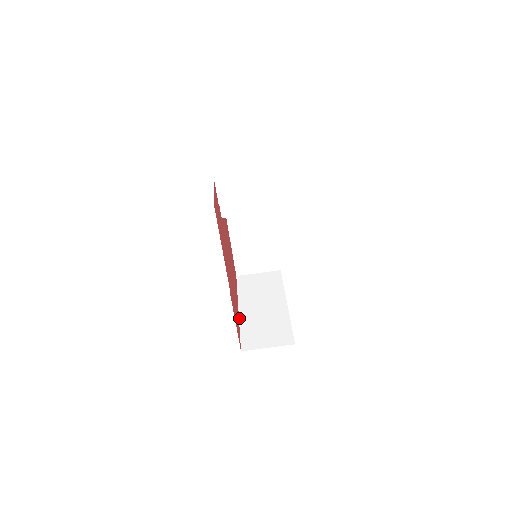
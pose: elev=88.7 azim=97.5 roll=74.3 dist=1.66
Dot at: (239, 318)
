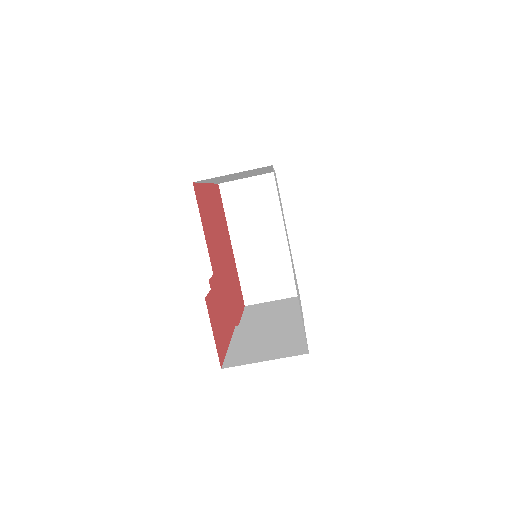
Dot at: (235, 260)
